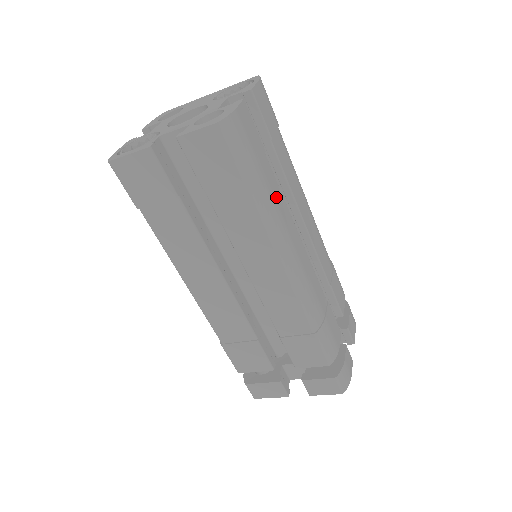
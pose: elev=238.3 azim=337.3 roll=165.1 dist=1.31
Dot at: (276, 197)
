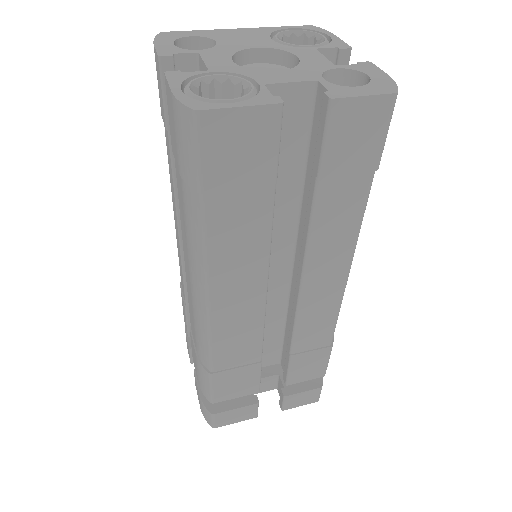
Dot at: occluded
